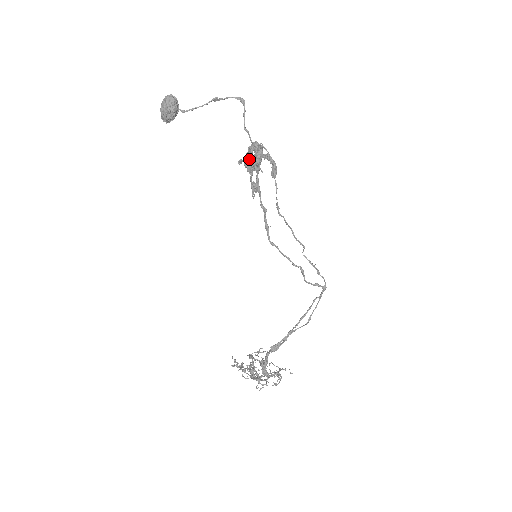
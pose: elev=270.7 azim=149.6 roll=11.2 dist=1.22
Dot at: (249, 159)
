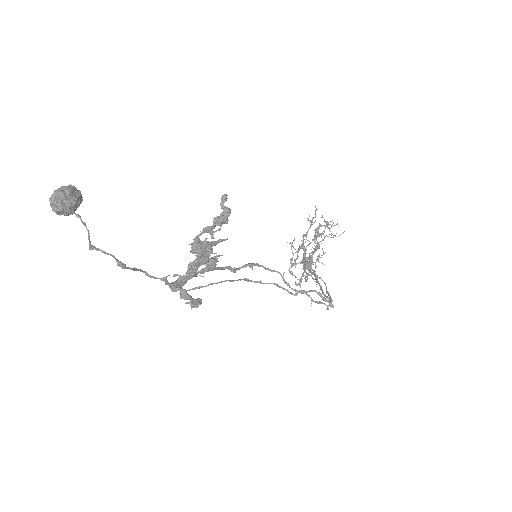
Dot at: (211, 230)
